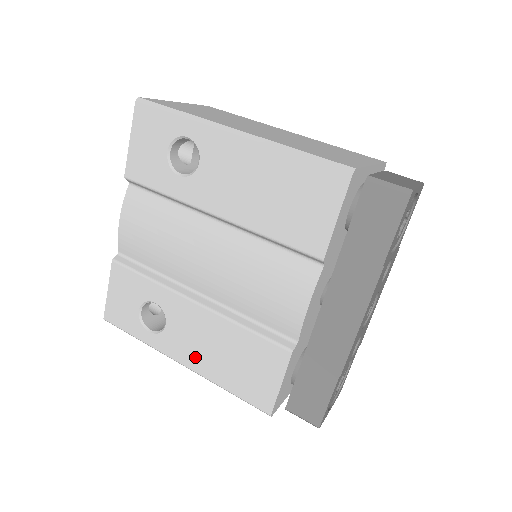
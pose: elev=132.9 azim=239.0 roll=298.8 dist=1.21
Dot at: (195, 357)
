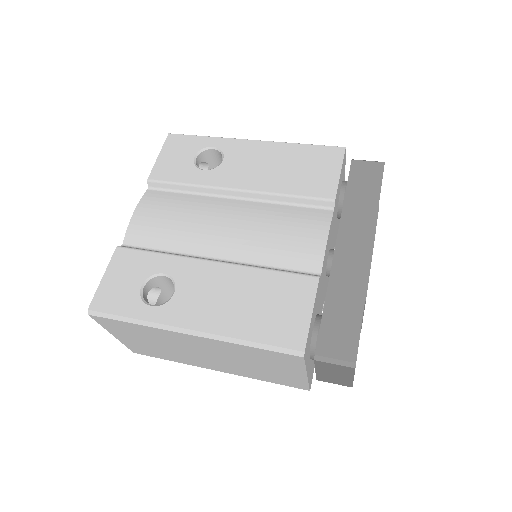
Dot at: (209, 316)
